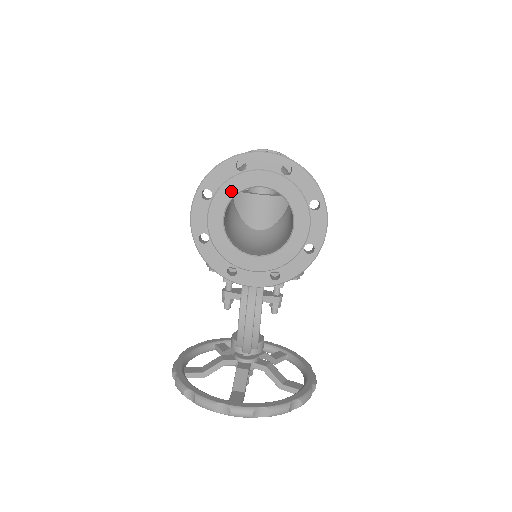
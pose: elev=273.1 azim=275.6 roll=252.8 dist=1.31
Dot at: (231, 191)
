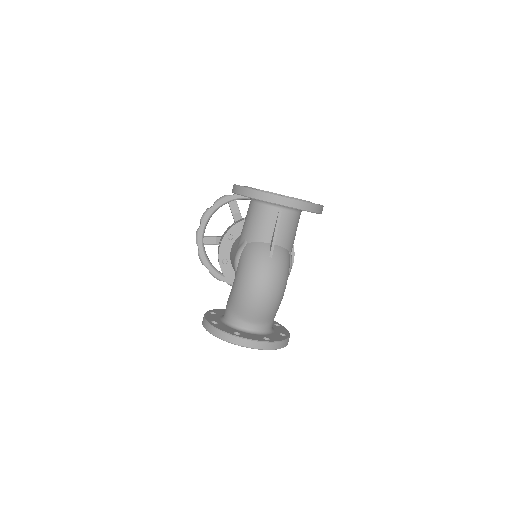
Dot at: occluded
